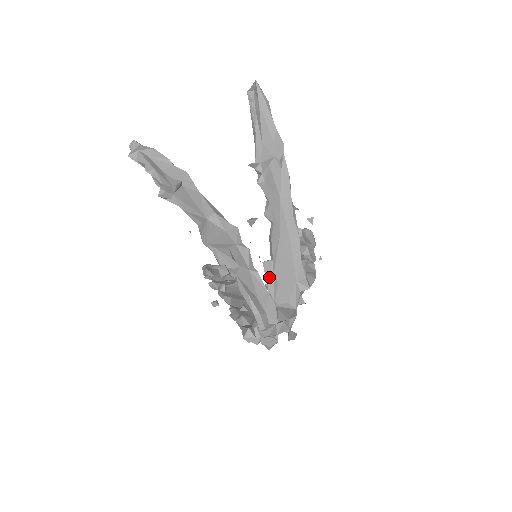
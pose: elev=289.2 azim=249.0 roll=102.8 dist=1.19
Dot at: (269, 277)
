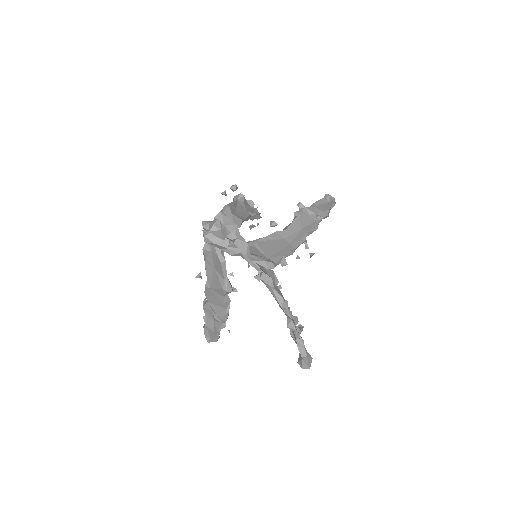
Dot at: (254, 225)
